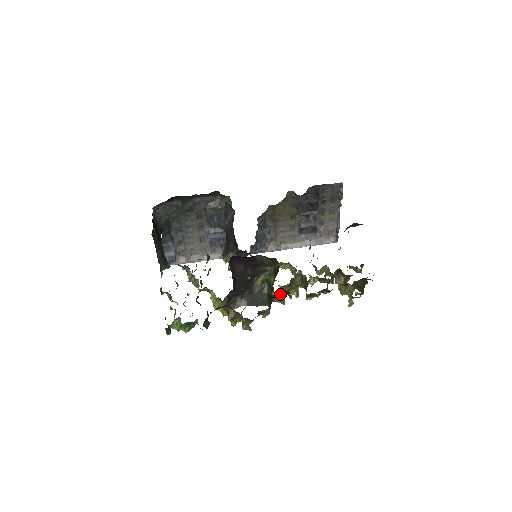
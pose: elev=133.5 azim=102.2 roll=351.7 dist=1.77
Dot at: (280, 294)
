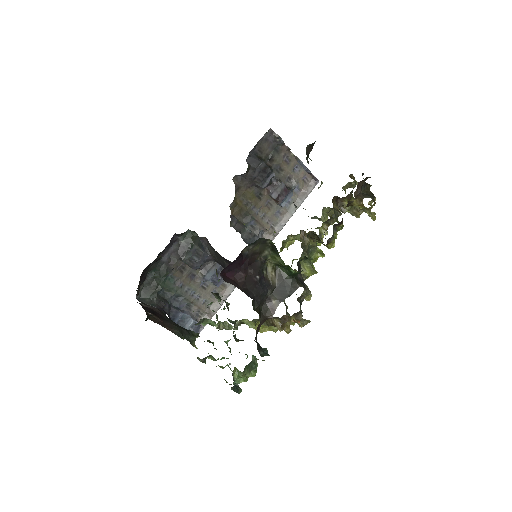
Dot at: (304, 267)
